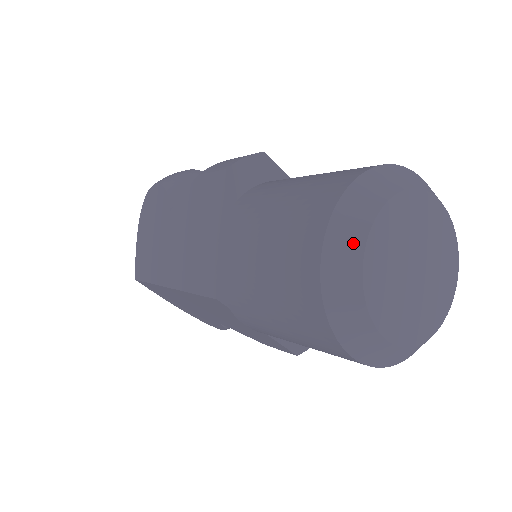
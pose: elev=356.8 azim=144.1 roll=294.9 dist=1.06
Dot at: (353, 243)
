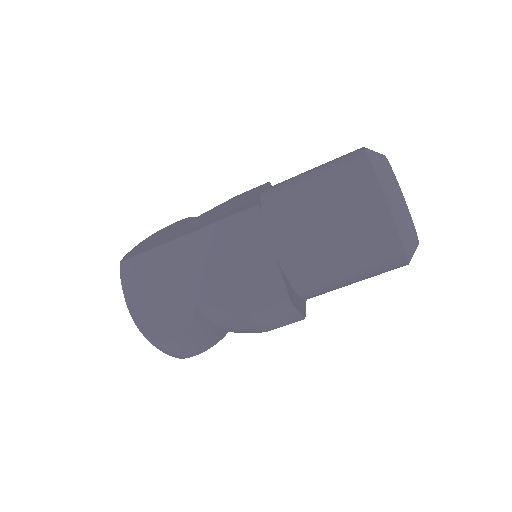
Dot at: occluded
